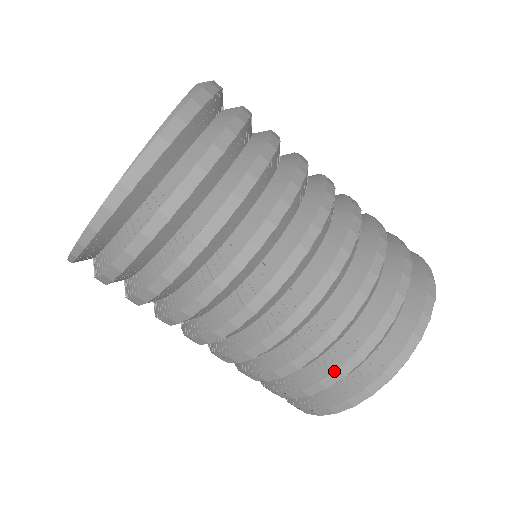
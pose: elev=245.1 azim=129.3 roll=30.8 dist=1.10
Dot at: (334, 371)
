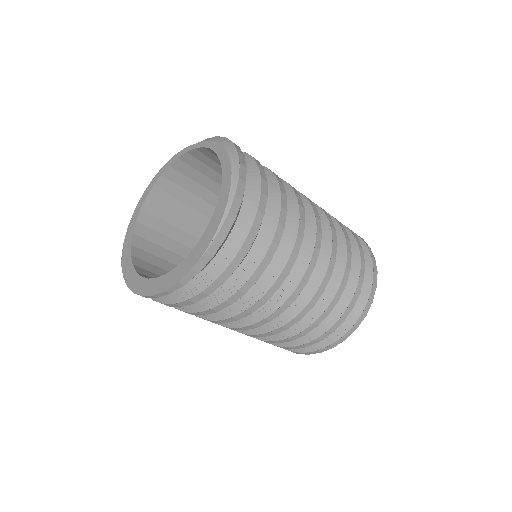
Dot at: (326, 332)
